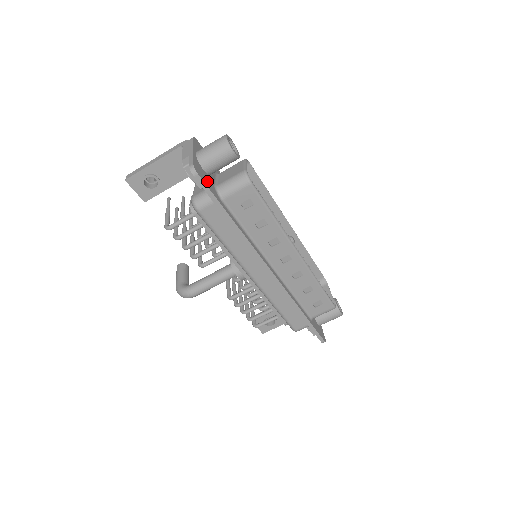
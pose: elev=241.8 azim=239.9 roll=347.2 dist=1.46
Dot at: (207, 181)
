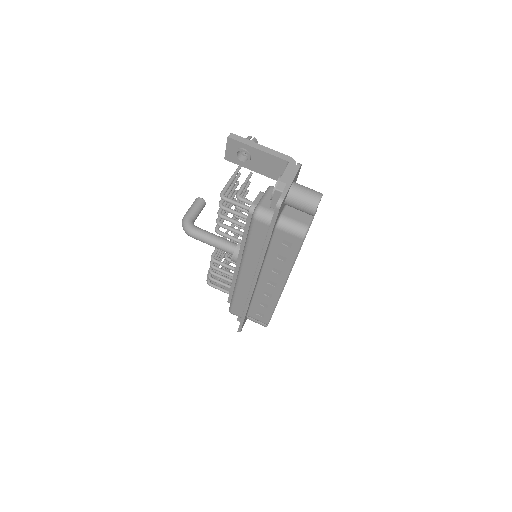
Dot at: occluded
